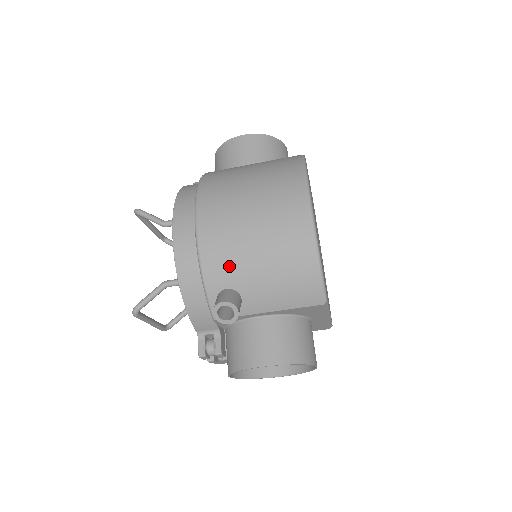
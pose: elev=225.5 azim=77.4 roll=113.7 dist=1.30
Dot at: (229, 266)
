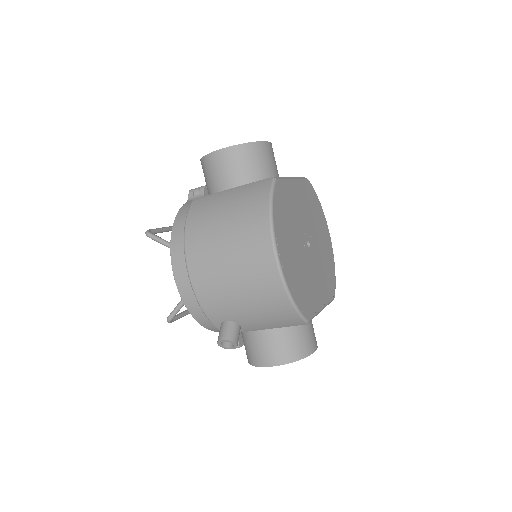
Dot at: (222, 308)
